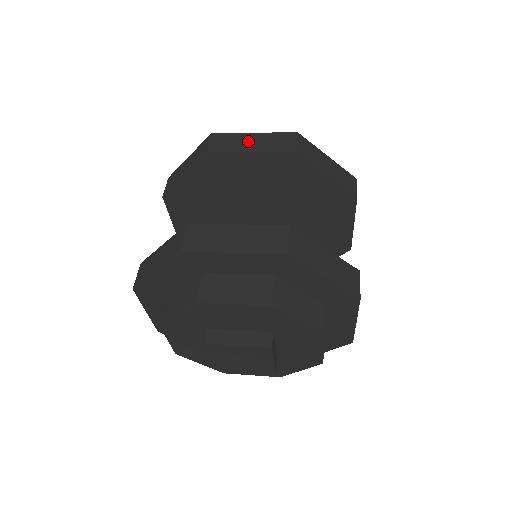
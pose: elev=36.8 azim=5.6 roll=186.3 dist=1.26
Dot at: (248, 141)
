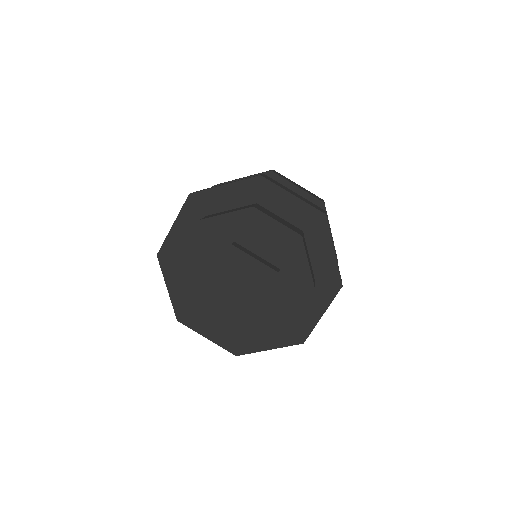
Dot at: occluded
